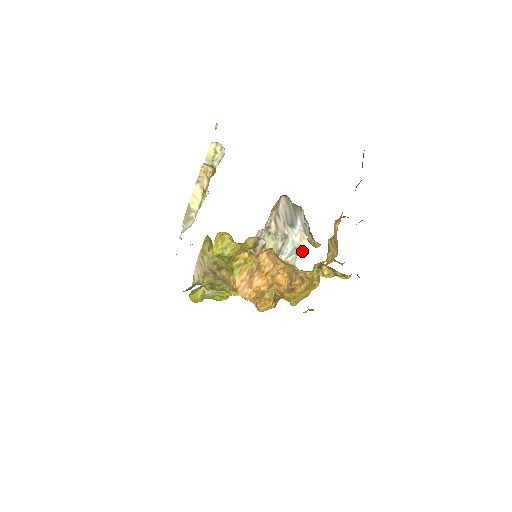
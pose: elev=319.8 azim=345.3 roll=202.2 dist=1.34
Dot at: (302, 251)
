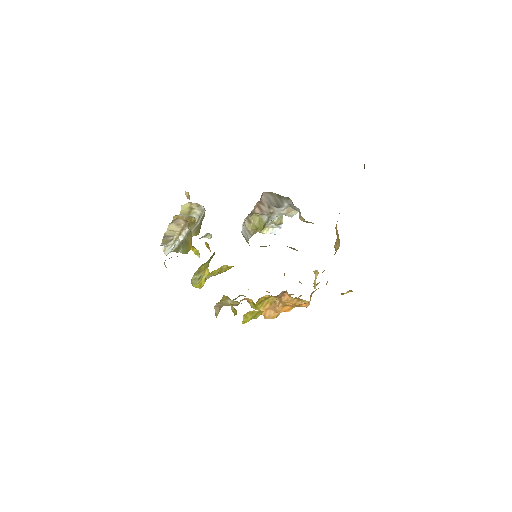
Dot at: occluded
